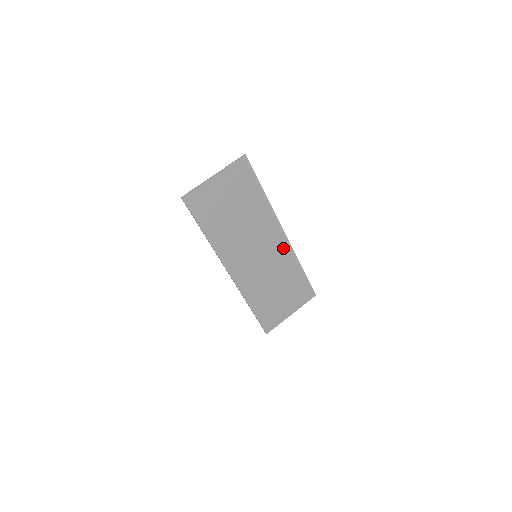
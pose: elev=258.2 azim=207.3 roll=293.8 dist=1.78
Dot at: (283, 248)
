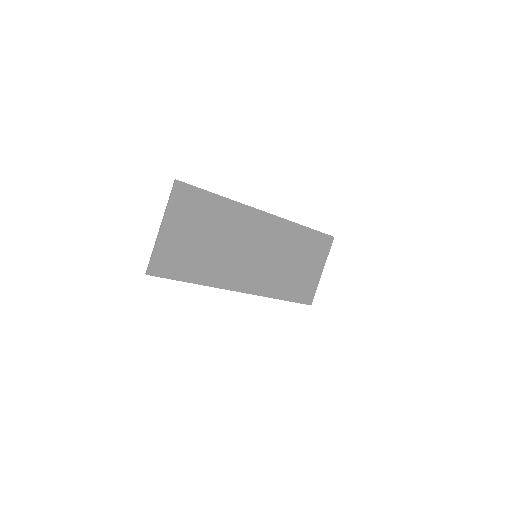
Dot at: (276, 227)
